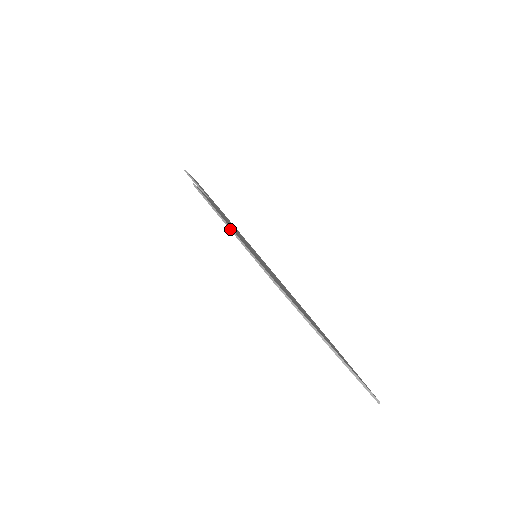
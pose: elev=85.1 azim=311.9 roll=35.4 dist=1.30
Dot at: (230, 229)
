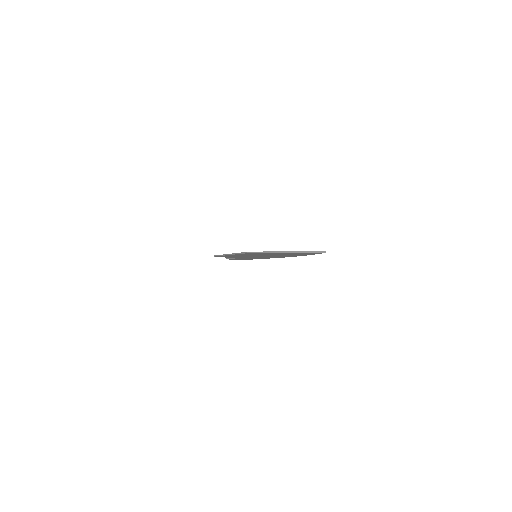
Dot at: occluded
